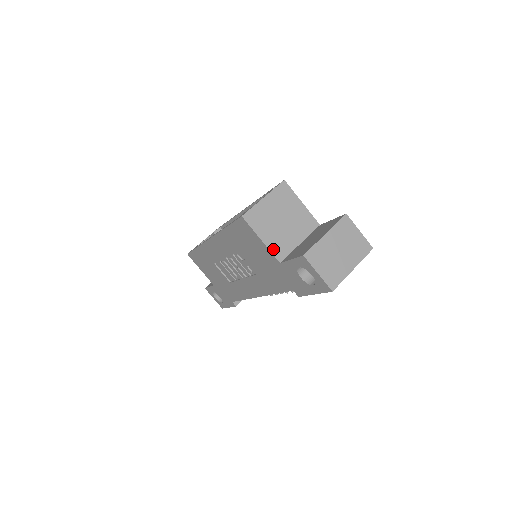
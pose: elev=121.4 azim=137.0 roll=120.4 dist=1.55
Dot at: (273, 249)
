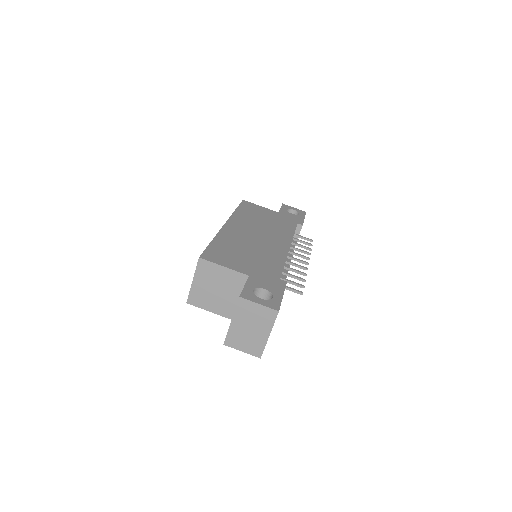
Dot at: (223, 314)
